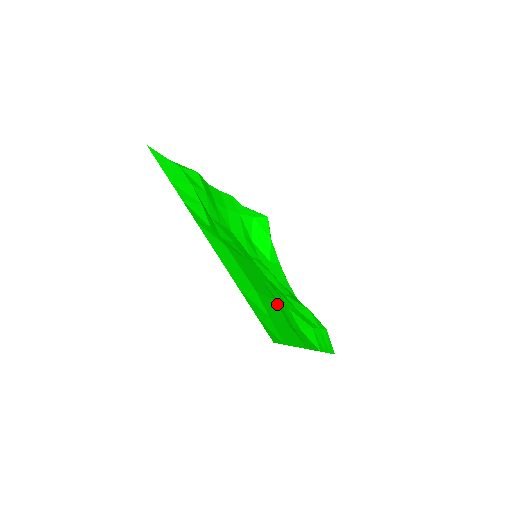
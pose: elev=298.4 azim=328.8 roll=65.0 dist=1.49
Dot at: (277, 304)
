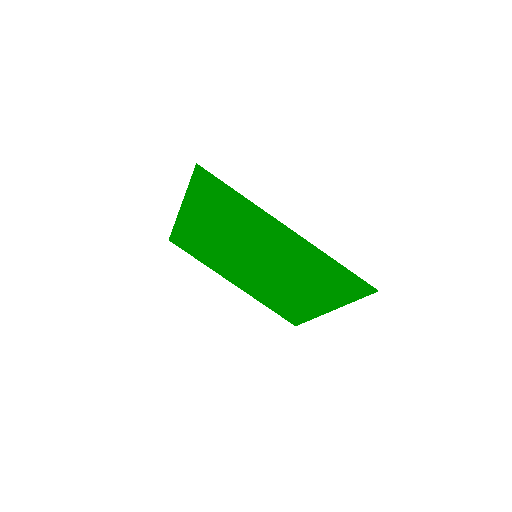
Dot at: (315, 281)
